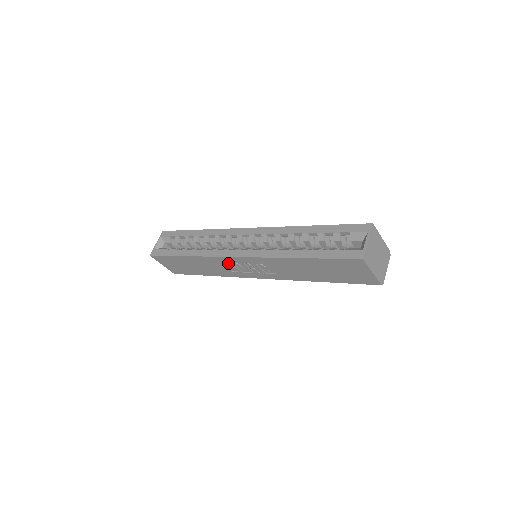
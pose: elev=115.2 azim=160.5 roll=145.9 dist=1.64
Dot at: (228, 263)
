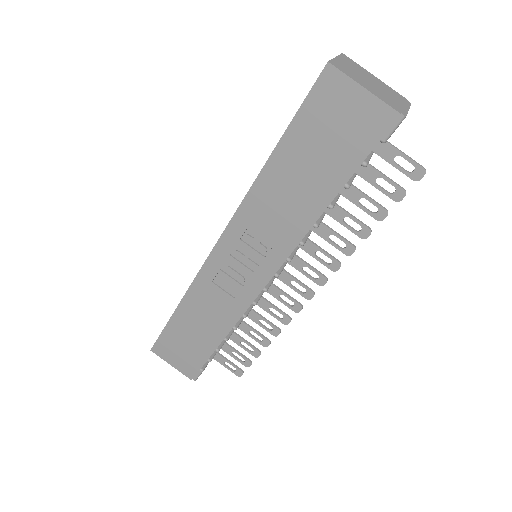
Dot at: (219, 278)
